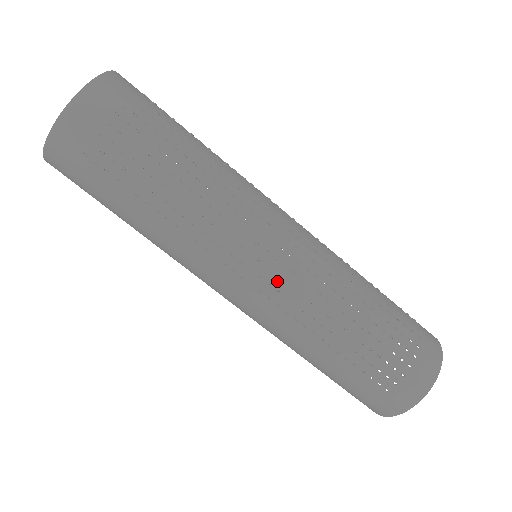
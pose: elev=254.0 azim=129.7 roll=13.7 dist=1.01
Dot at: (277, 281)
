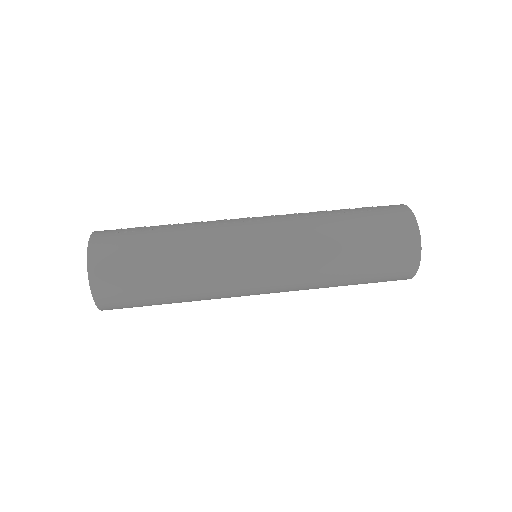
Dot at: (268, 216)
